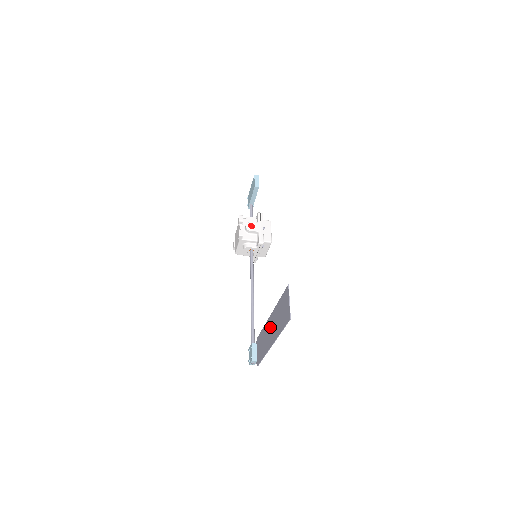
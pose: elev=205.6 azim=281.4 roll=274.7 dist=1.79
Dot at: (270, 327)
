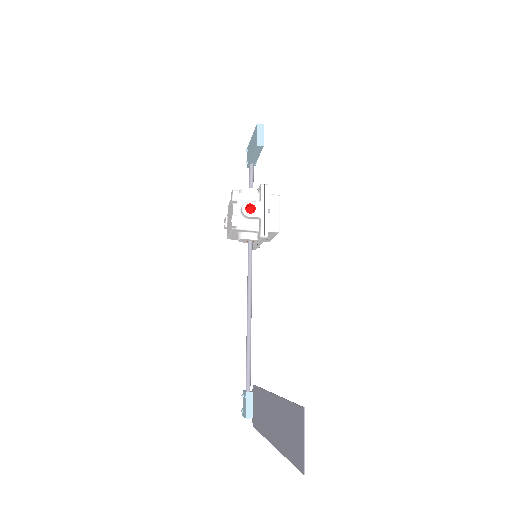
Dot at: (271, 412)
